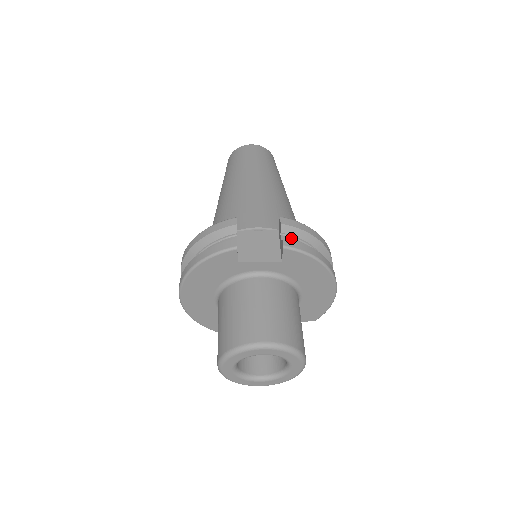
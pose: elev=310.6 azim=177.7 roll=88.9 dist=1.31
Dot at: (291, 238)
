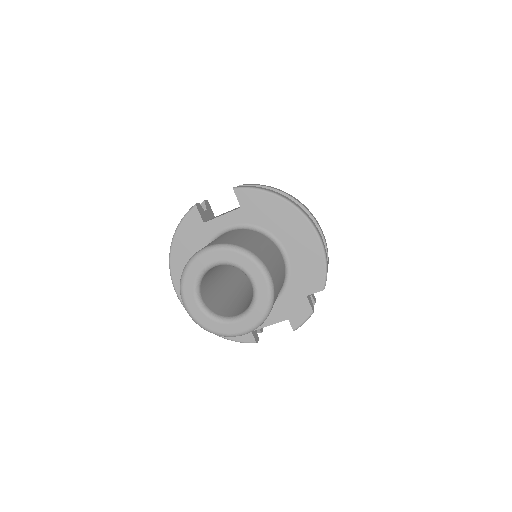
Dot at: occluded
